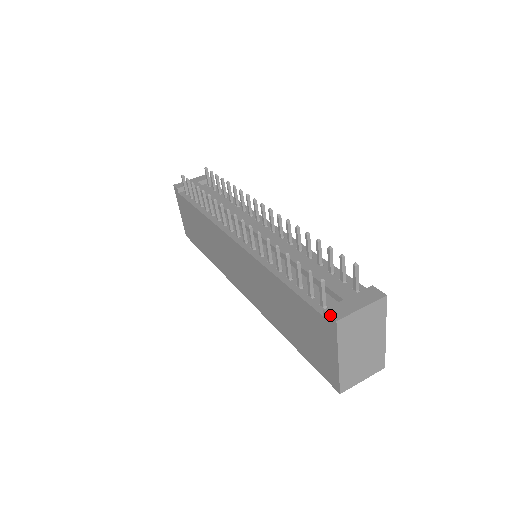
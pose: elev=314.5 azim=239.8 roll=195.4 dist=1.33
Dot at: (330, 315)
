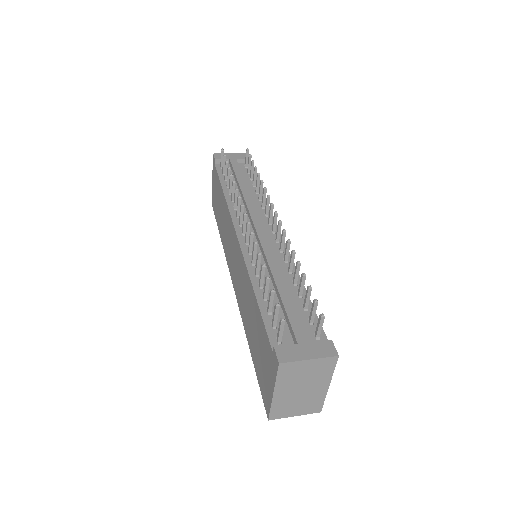
Dot at: (277, 355)
